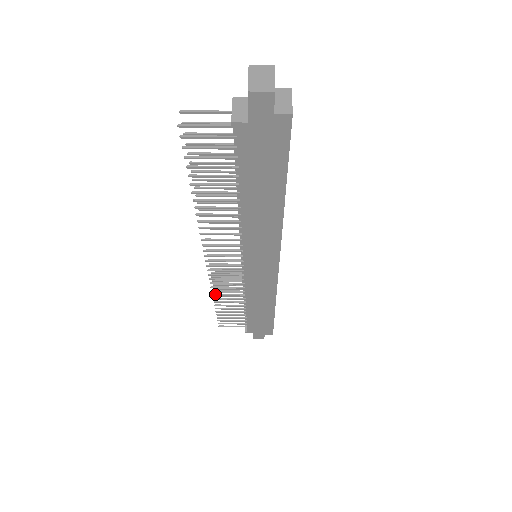
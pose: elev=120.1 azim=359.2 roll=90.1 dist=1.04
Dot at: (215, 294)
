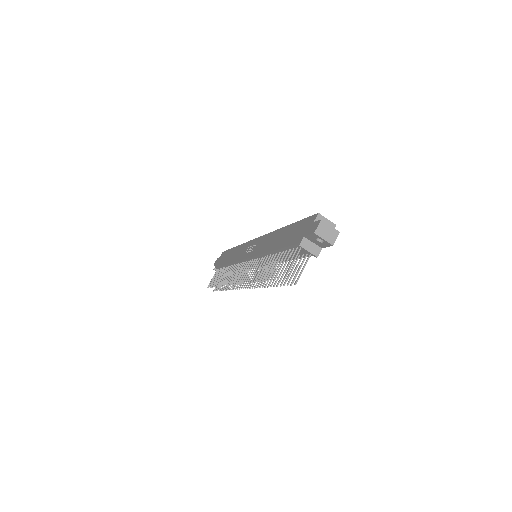
Dot at: (229, 288)
